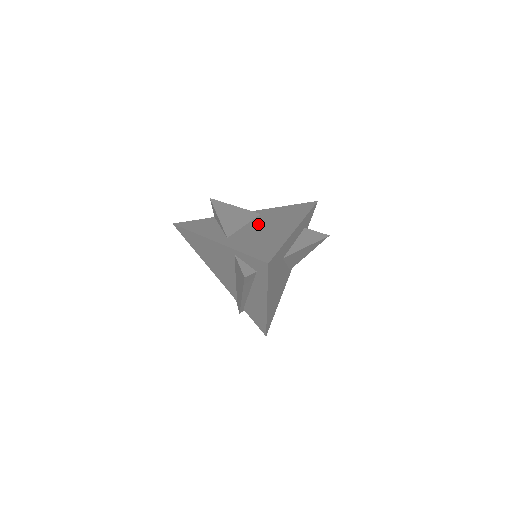
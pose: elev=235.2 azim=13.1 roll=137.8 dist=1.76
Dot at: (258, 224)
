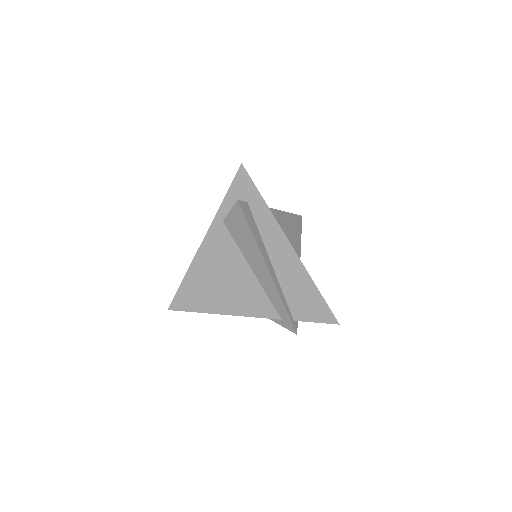
Dot at: occluded
